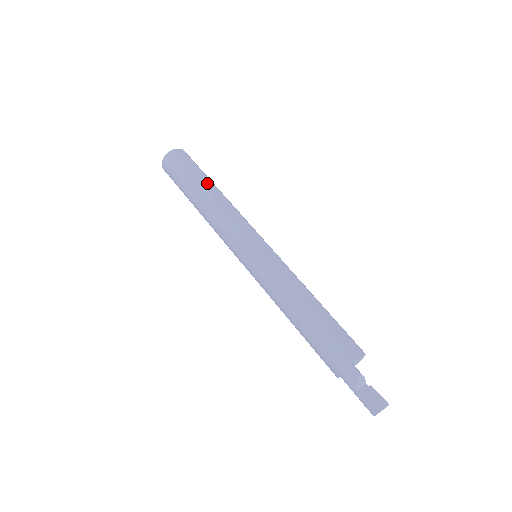
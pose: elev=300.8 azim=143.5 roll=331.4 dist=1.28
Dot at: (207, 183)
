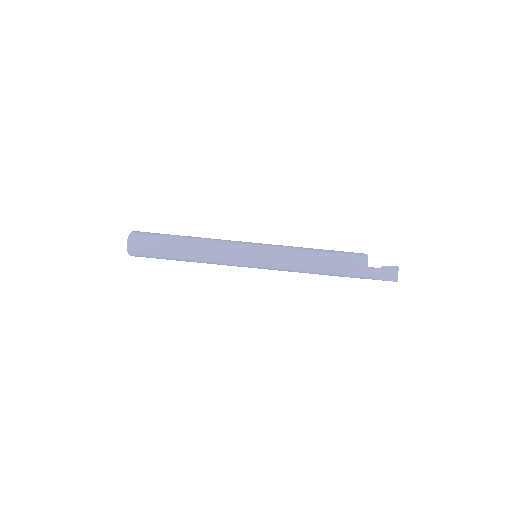
Dot at: (178, 245)
